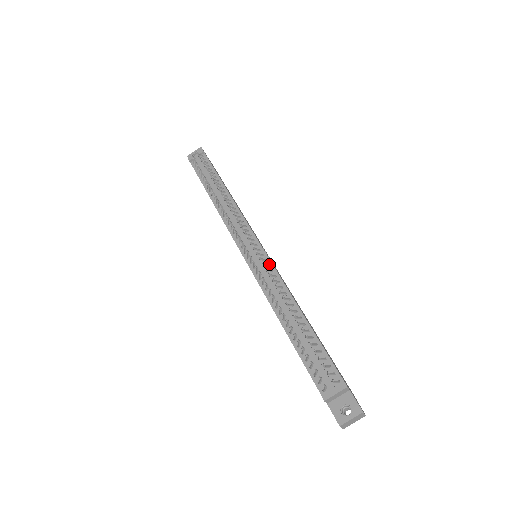
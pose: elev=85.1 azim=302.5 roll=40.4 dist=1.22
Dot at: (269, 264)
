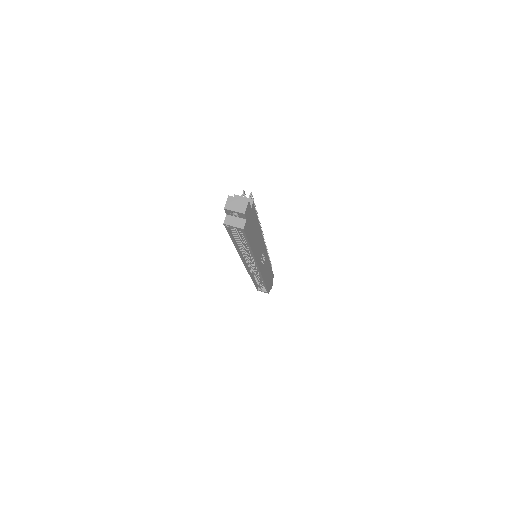
Dot at: occluded
